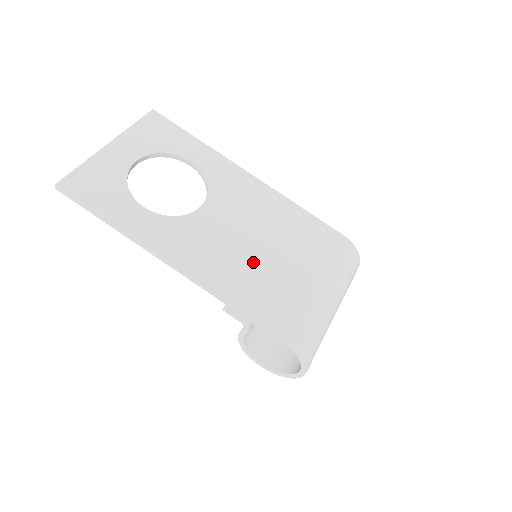
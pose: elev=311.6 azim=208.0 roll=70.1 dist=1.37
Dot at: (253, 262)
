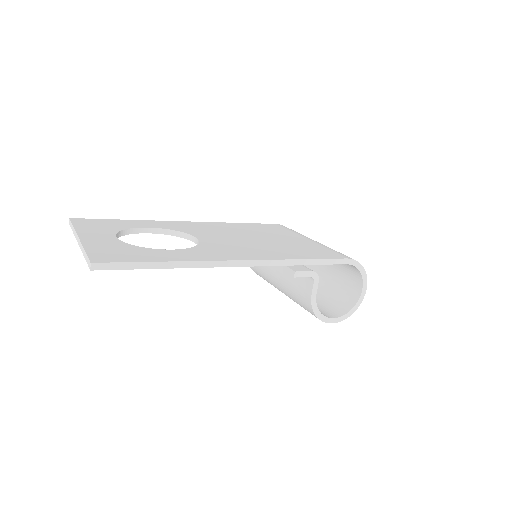
Dot at: (270, 244)
